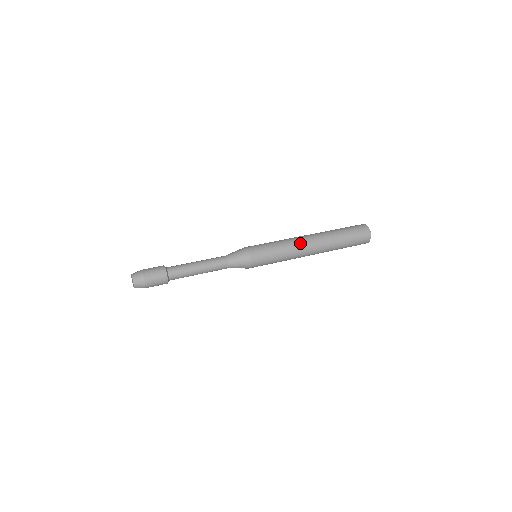
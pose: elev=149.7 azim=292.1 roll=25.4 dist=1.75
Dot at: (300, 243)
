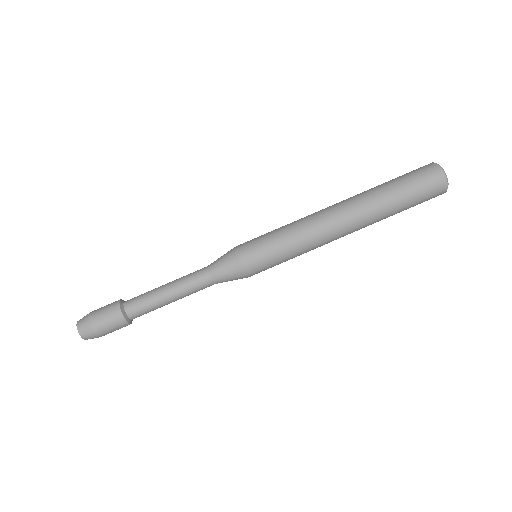
Dot at: (326, 236)
